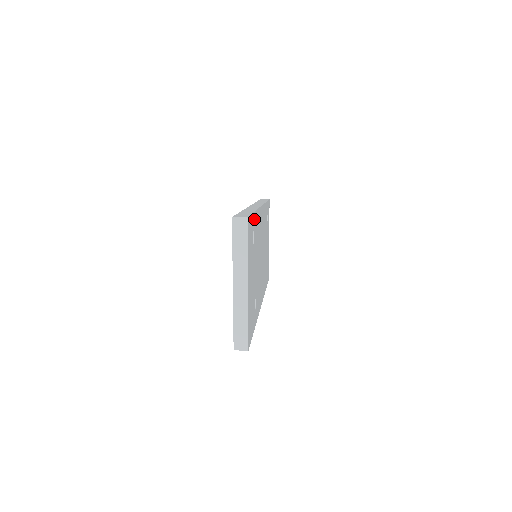
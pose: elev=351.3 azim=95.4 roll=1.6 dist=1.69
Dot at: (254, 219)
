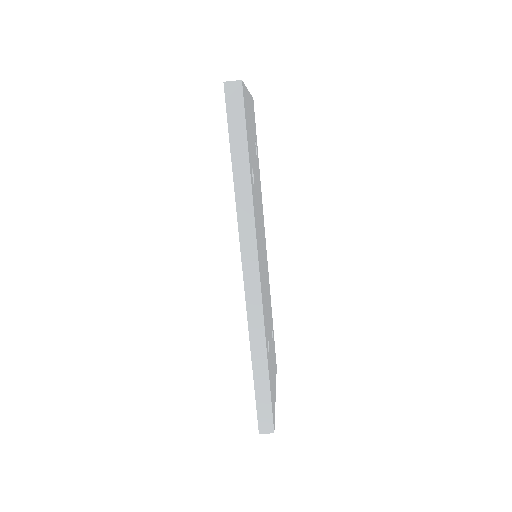
Dot at: (258, 160)
